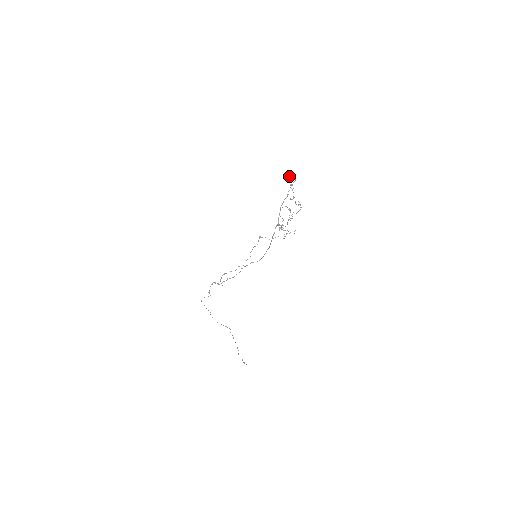
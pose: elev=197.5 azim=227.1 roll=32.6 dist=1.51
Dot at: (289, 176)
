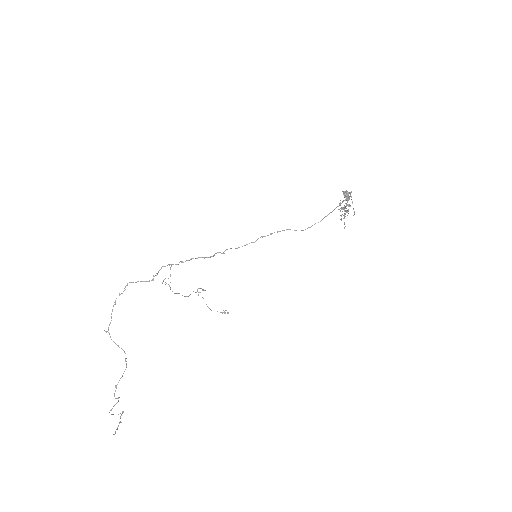
Dot at: (344, 191)
